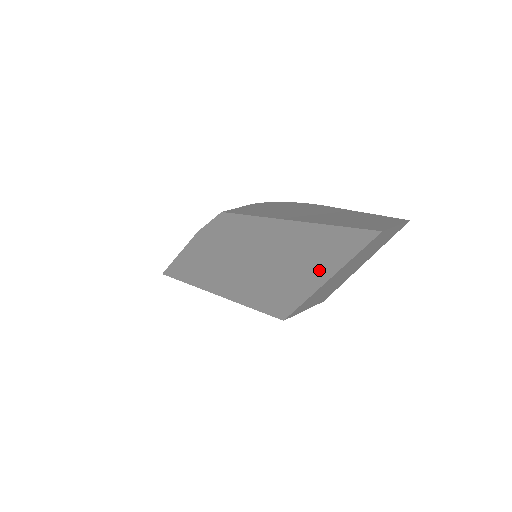
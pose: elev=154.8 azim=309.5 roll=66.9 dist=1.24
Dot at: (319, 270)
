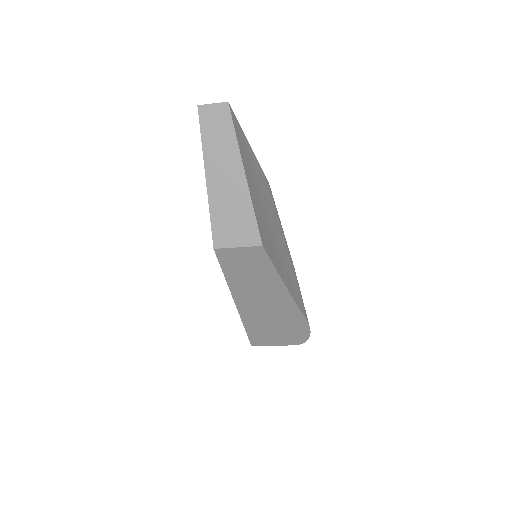
Dot at: occluded
